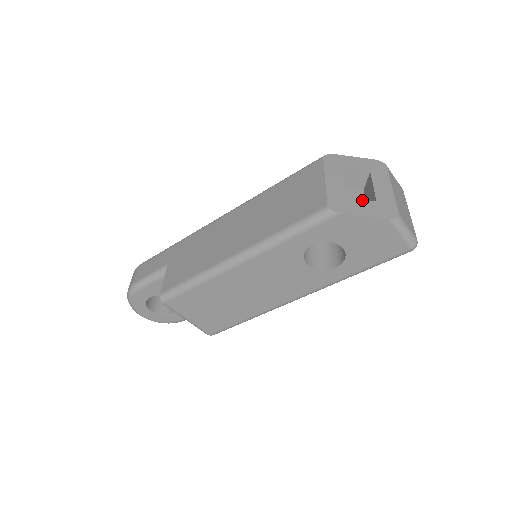
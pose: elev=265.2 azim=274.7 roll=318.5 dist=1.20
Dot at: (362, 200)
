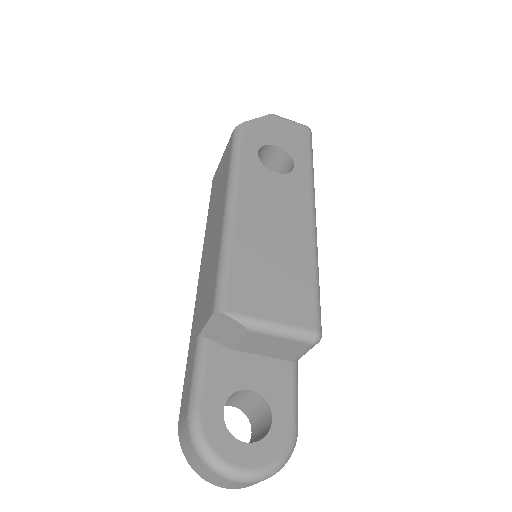
Dot at: occluded
